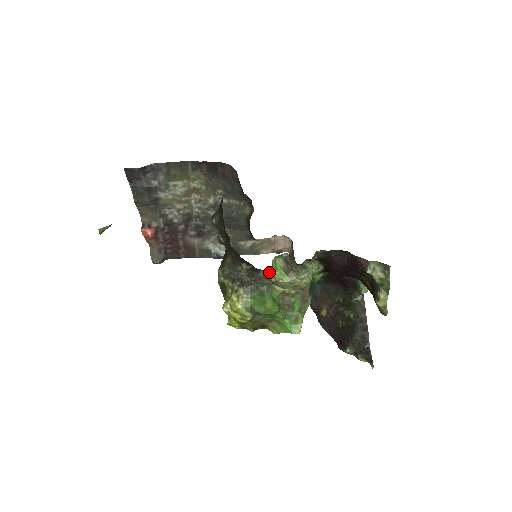
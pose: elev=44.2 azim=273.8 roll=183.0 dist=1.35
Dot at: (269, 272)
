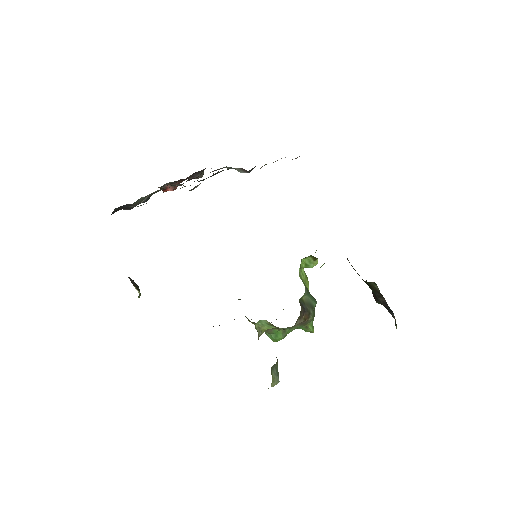
Dot at: occluded
